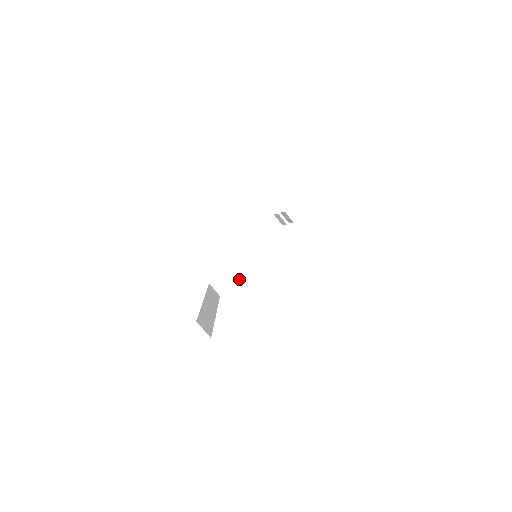
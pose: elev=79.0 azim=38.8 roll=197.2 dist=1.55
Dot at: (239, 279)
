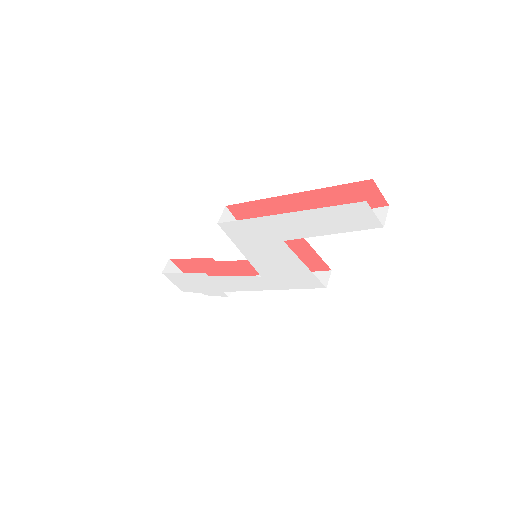
Dot at: (235, 243)
